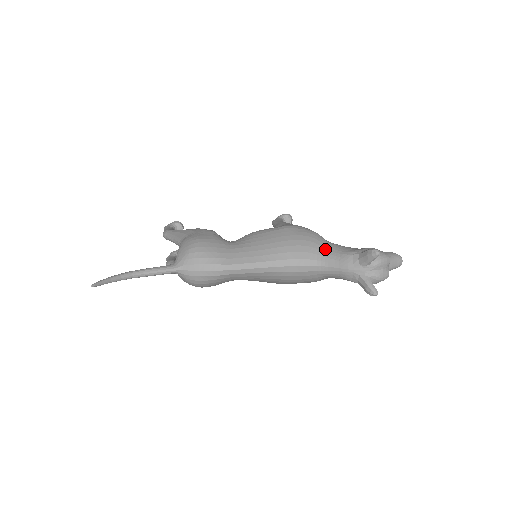
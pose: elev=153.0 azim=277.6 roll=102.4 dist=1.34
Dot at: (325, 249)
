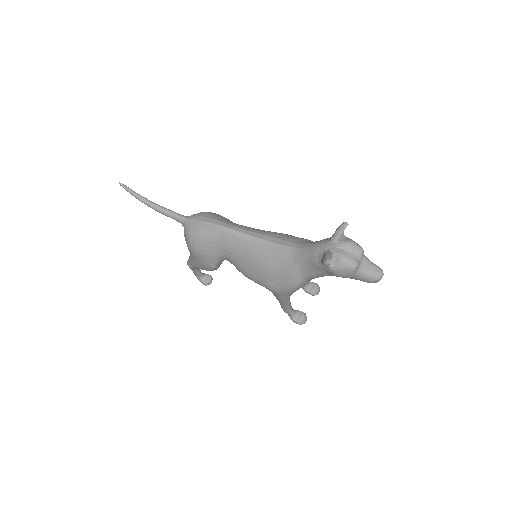
Dot at: (310, 241)
